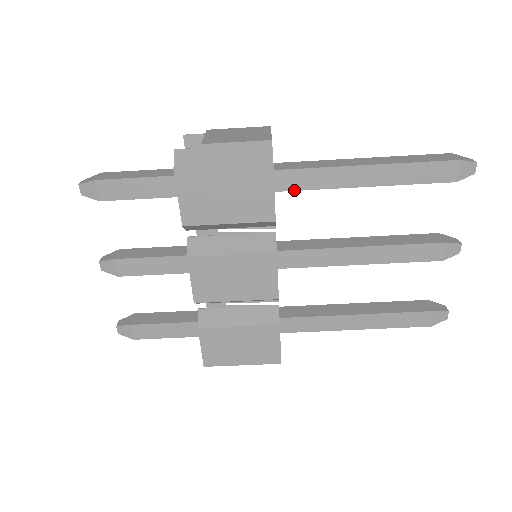
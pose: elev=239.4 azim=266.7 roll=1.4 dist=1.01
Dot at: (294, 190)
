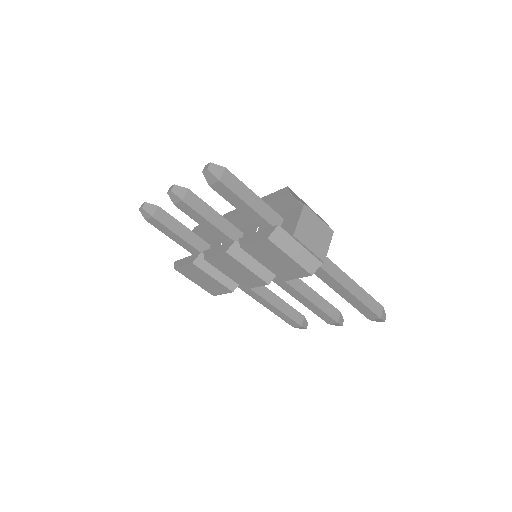
Dot at: occluded
